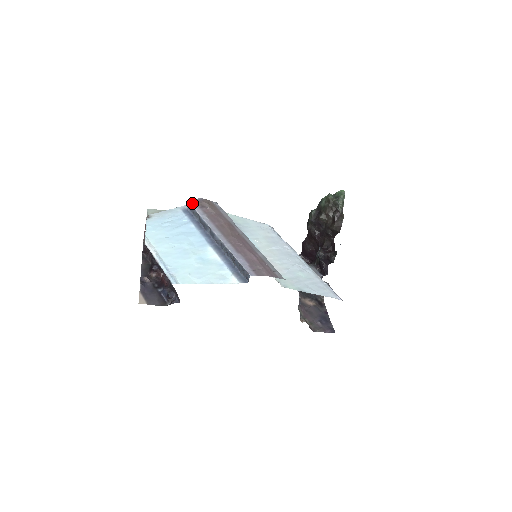
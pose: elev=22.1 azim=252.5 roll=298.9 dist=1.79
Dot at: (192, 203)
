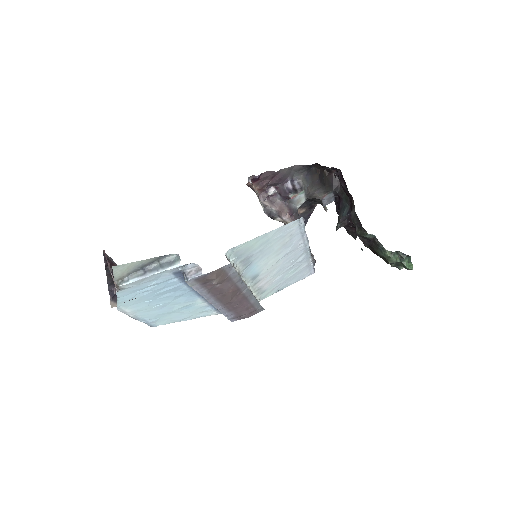
Dot at: (191, 284)
